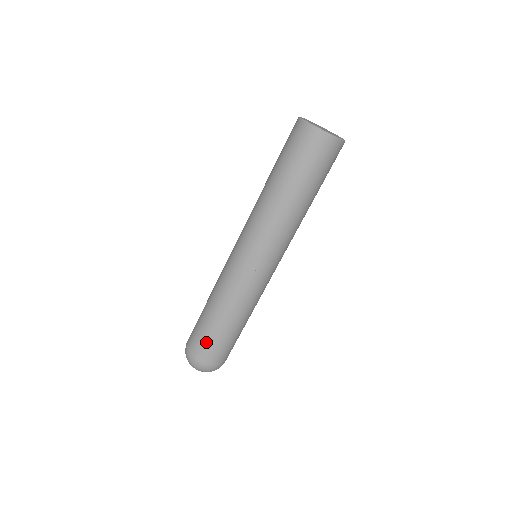
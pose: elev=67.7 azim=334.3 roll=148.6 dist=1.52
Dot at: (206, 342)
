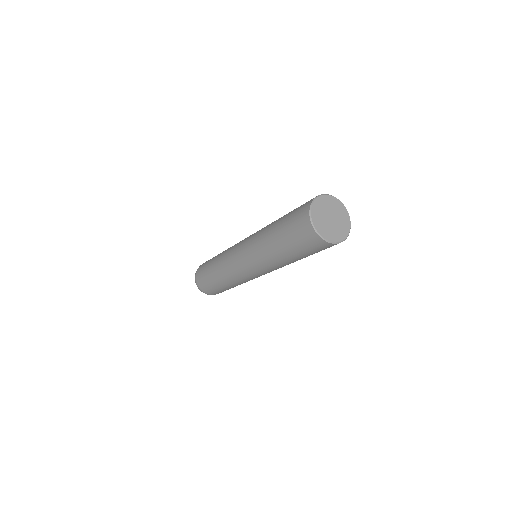
Dot at: (206, 283)
